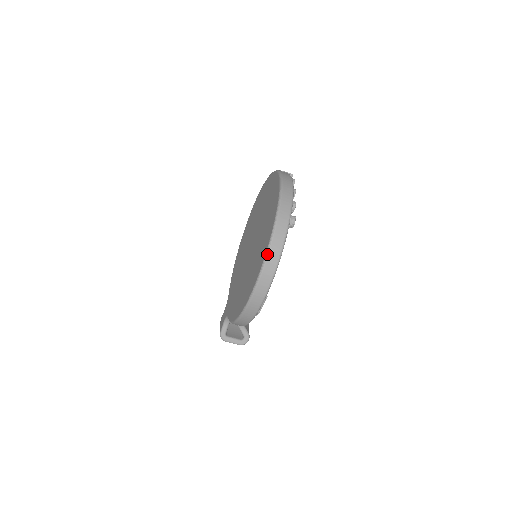
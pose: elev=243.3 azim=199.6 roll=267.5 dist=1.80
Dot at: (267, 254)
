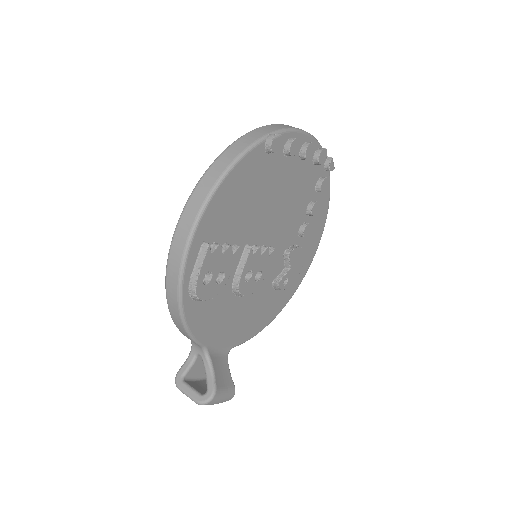
Dot at: (214, 160)
